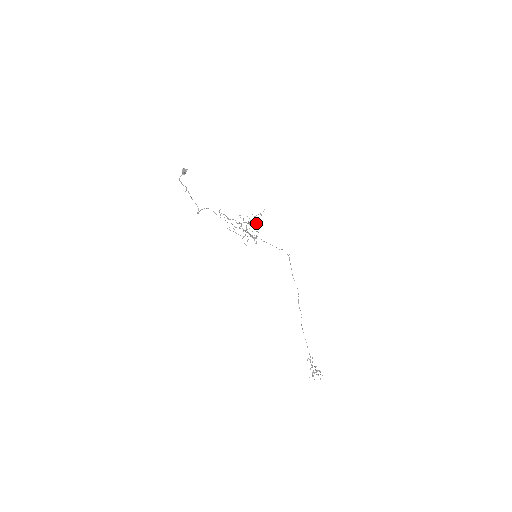
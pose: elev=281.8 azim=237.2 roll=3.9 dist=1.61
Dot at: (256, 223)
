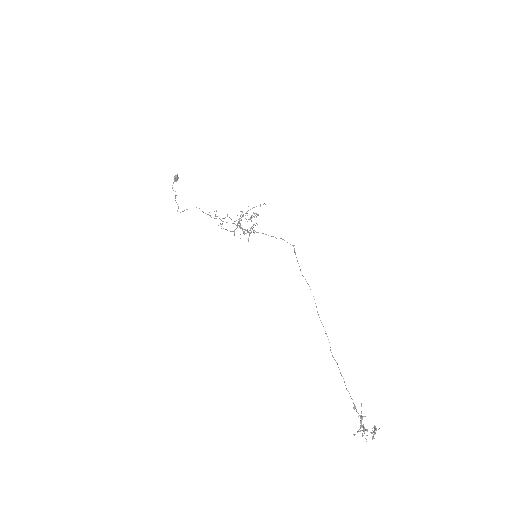
Dot at: (256, 217)
